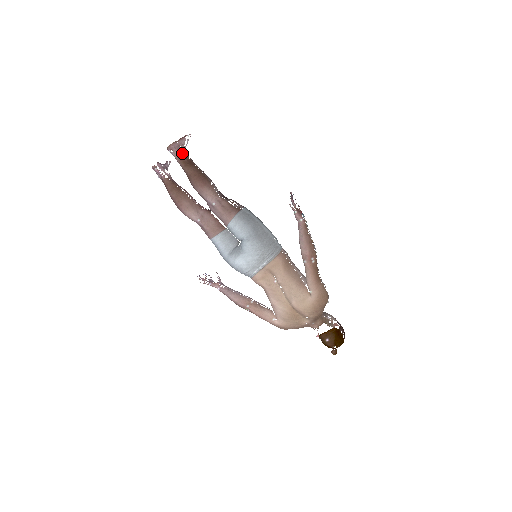
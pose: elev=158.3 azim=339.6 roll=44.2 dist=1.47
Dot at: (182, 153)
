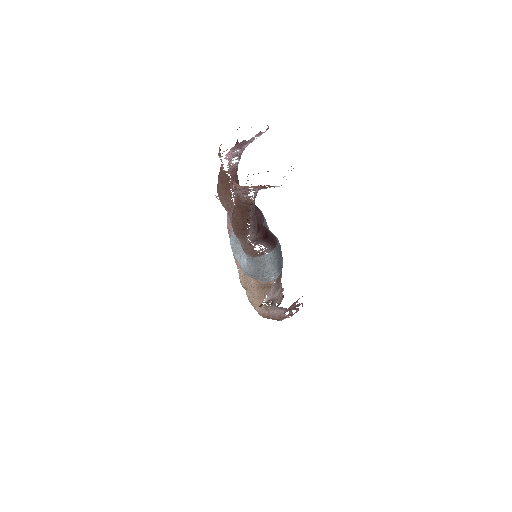
Dot at: (246, 197)
